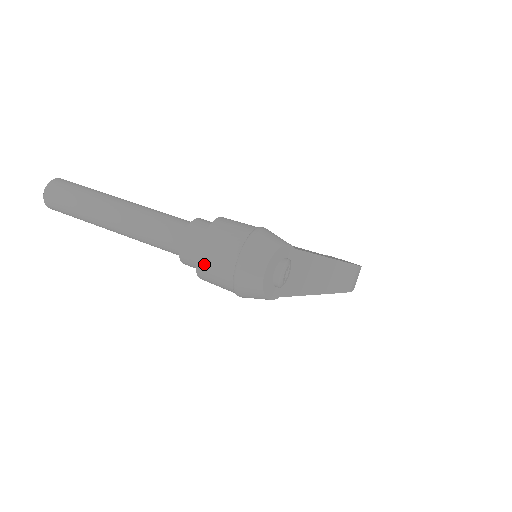
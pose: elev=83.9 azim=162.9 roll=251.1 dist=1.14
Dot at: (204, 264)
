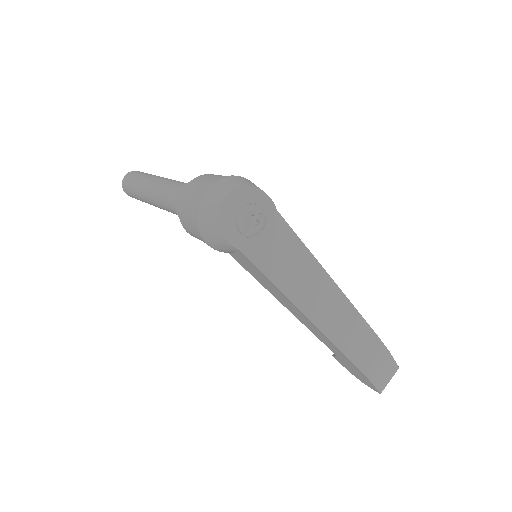
Dot at: (185, 195)
